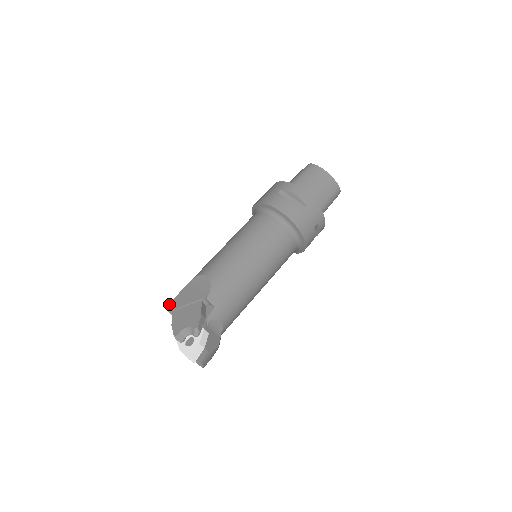
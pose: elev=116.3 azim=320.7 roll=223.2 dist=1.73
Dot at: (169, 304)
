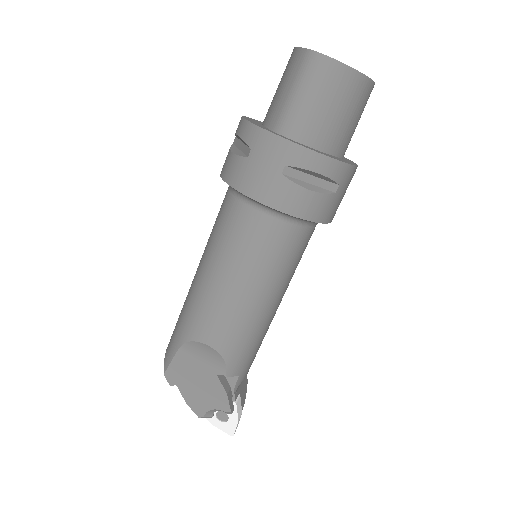
Dot at: (165, 376)
